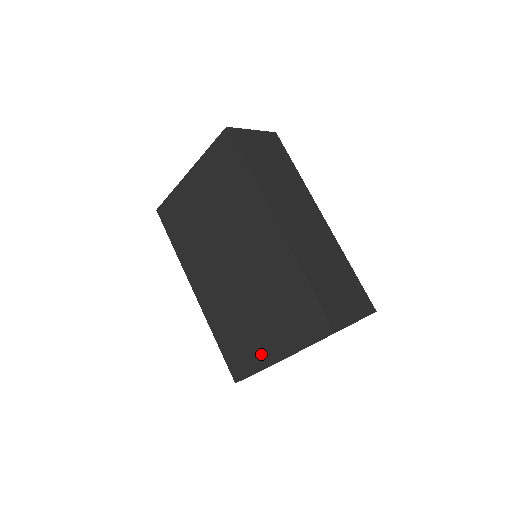
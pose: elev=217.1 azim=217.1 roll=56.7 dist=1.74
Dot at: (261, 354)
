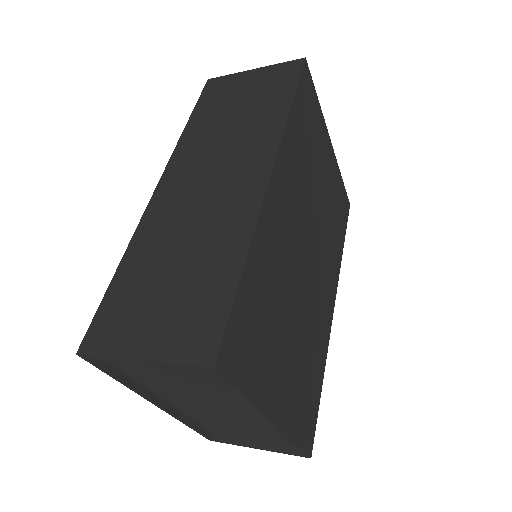
Dot at: occluded
